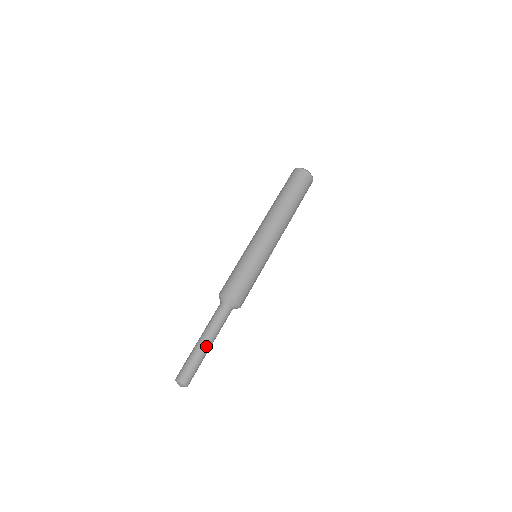
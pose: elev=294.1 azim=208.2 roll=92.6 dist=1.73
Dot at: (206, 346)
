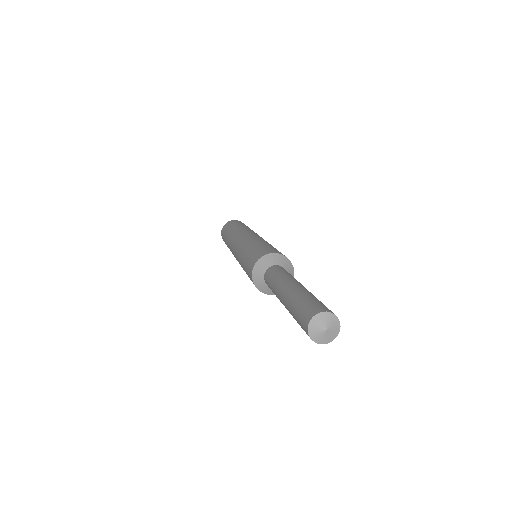
Dot at: occluded
